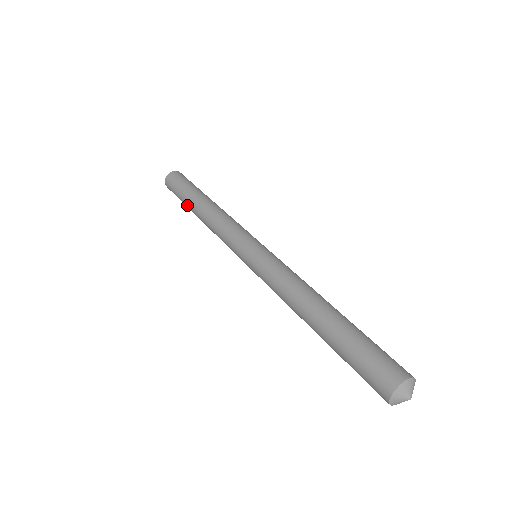
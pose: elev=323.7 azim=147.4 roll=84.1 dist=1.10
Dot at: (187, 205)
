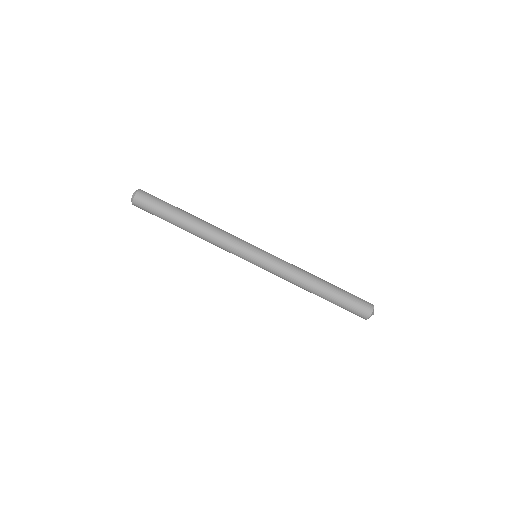
Dot at: (173, 223)
